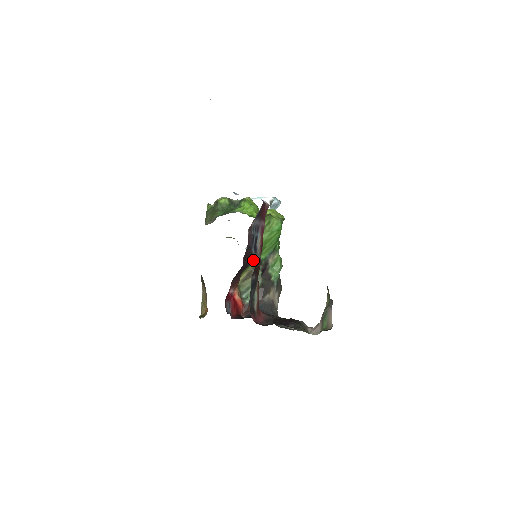
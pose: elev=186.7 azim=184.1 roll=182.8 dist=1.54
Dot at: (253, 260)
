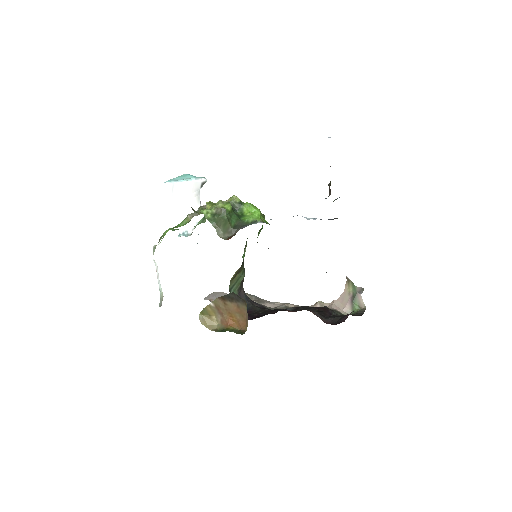
Dot at: occluded
